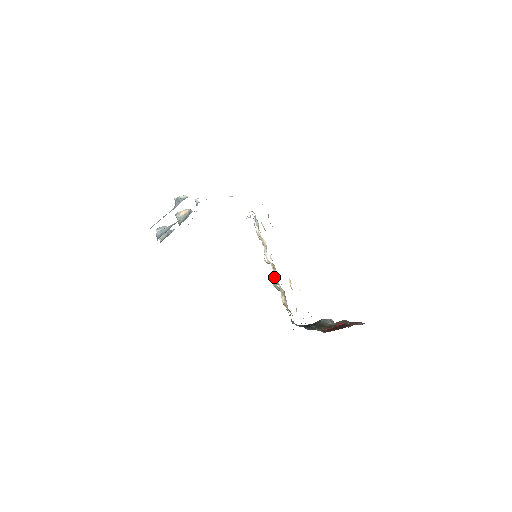
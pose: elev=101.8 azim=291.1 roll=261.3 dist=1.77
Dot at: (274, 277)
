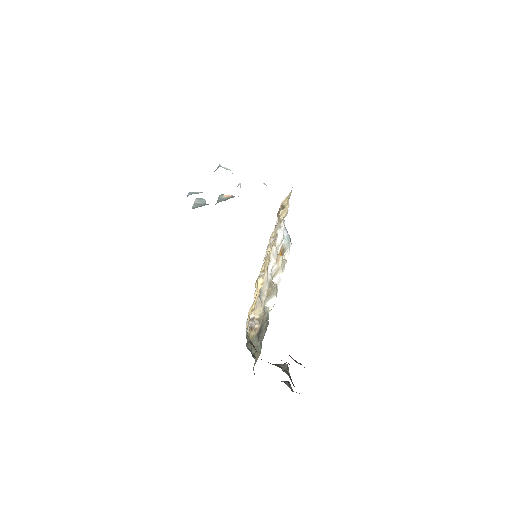
Dot at: (262, 290)
